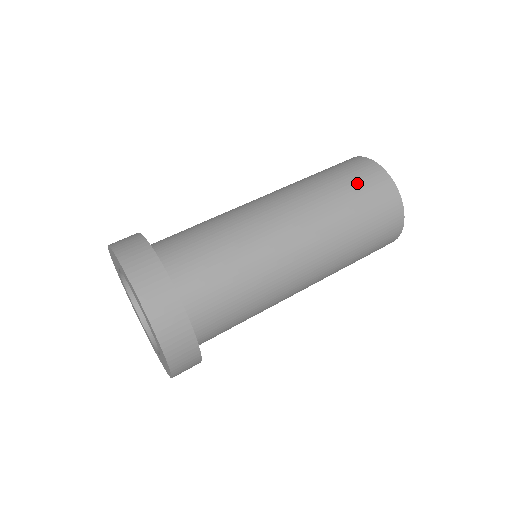
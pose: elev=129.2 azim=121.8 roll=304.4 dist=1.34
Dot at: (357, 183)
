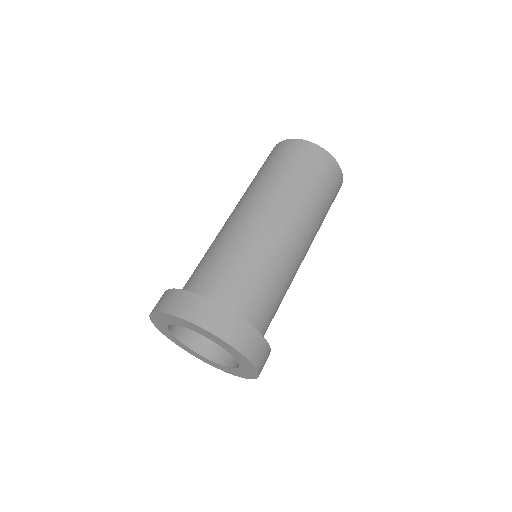
Dot at: (283, 159)
